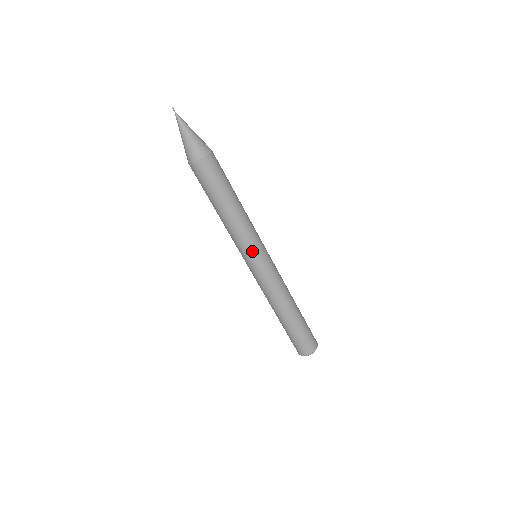
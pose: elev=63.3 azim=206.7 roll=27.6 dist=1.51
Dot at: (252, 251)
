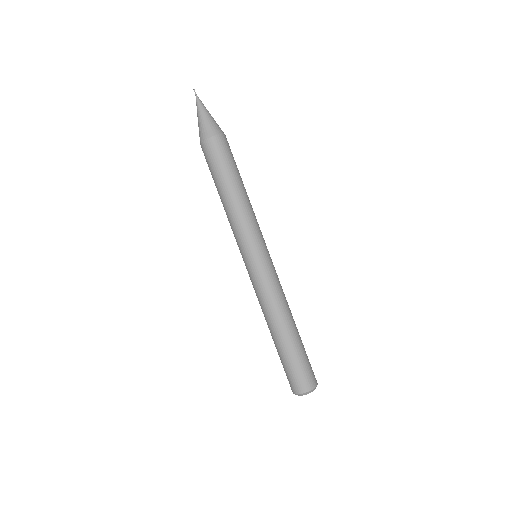
Dot at: (245, 246)
